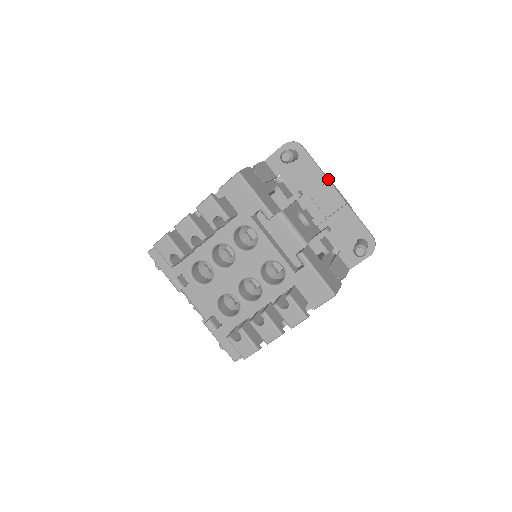
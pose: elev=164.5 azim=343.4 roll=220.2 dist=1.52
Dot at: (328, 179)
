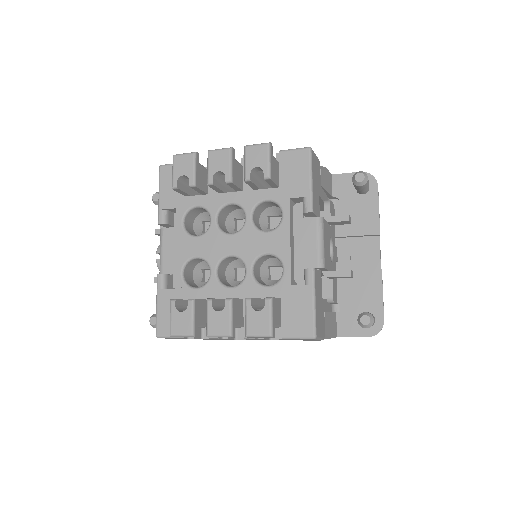
Dot at: occluded
